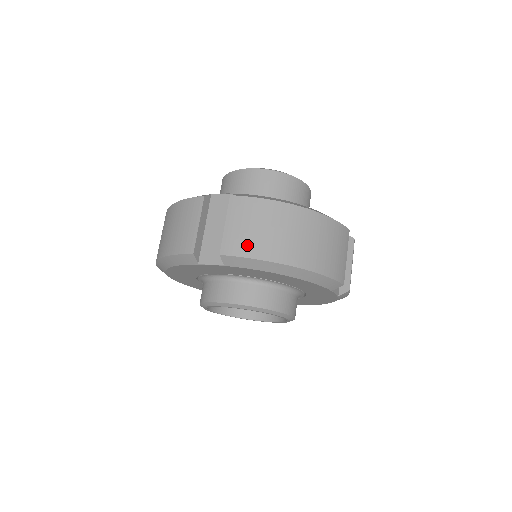
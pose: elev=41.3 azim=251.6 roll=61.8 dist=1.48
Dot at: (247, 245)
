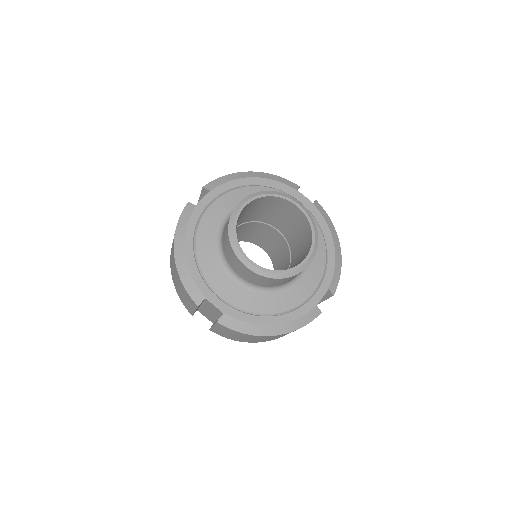
Dot at: (227, 337)
